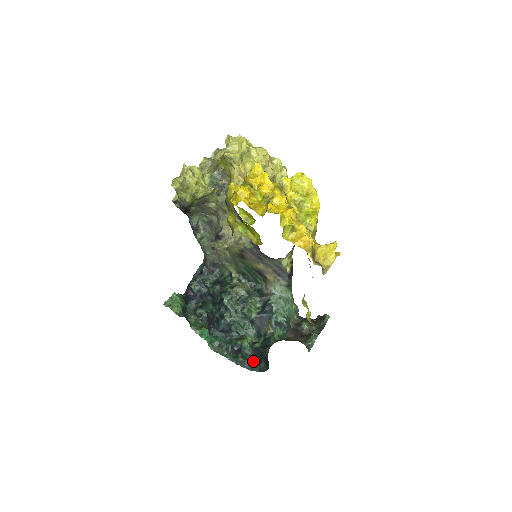
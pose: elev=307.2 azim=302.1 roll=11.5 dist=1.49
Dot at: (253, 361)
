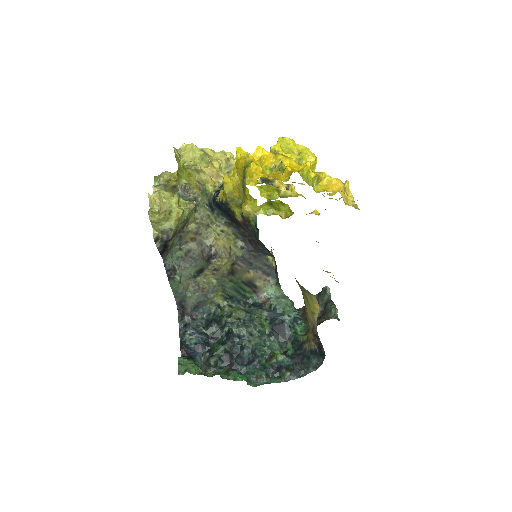
Dot at: (300, 367)
